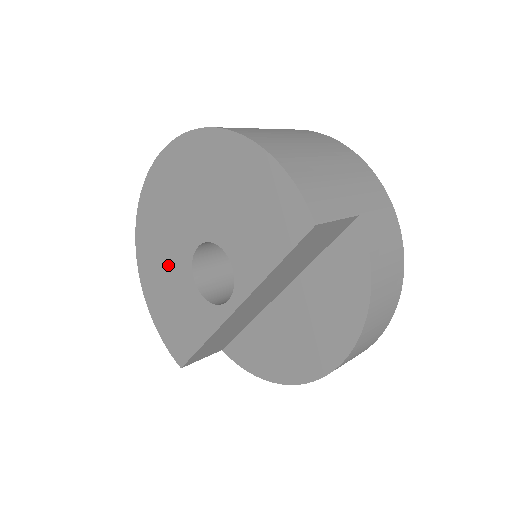
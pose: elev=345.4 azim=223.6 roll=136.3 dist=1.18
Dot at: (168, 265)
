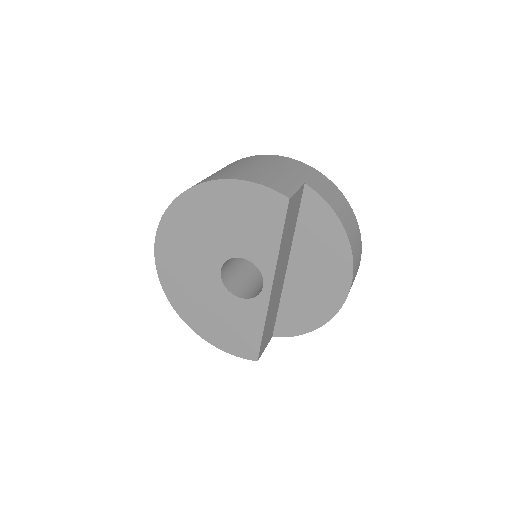
Dot at: (206, 299)
